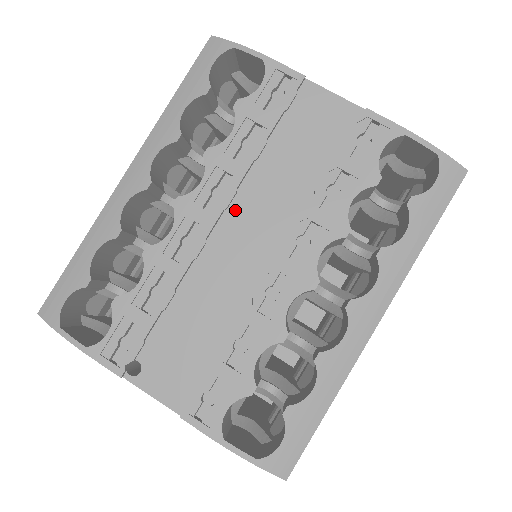
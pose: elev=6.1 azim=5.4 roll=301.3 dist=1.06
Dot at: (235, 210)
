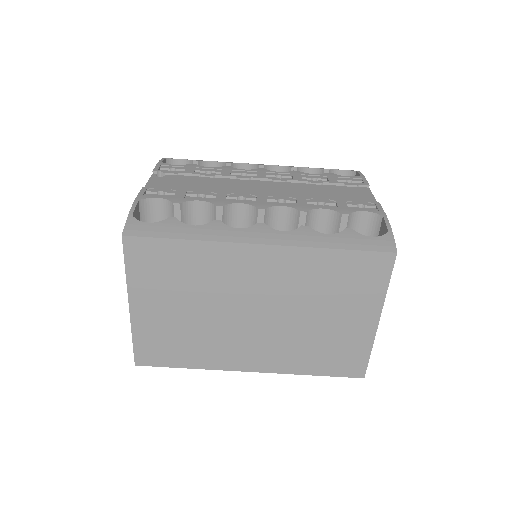
Dot at: (276, 183)
